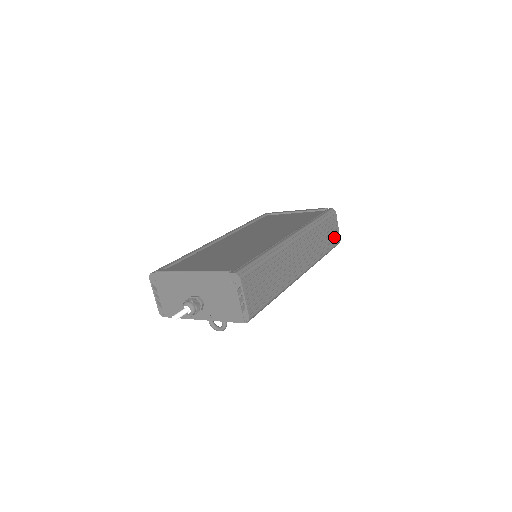
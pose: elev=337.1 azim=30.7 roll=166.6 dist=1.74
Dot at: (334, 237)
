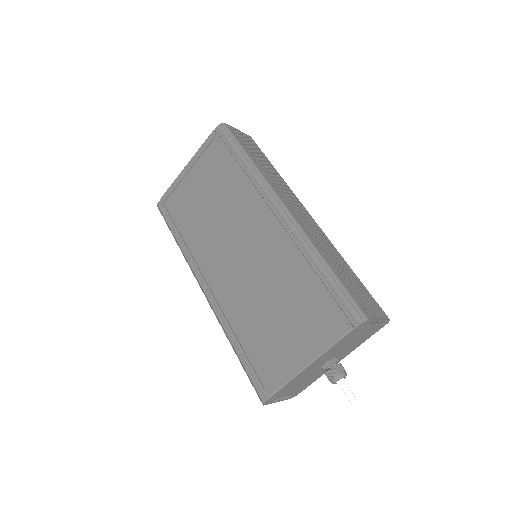
Dot at: (252, 144)
